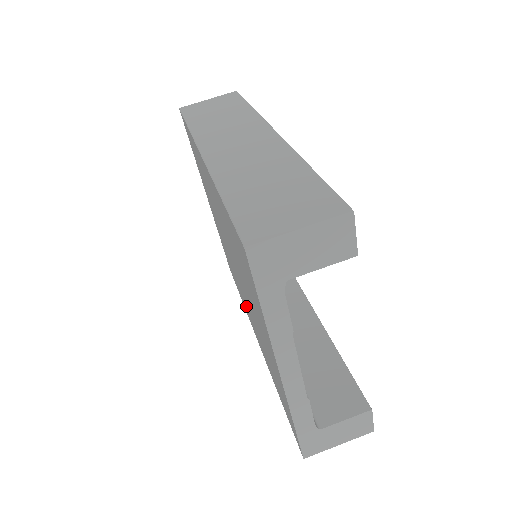
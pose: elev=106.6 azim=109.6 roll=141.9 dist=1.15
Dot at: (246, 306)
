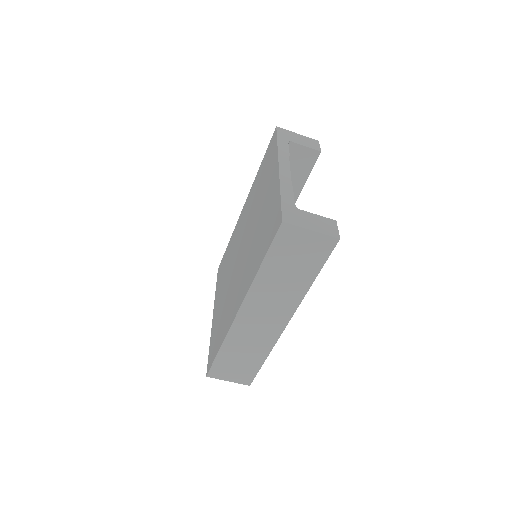
Dot at: (246, 215)
